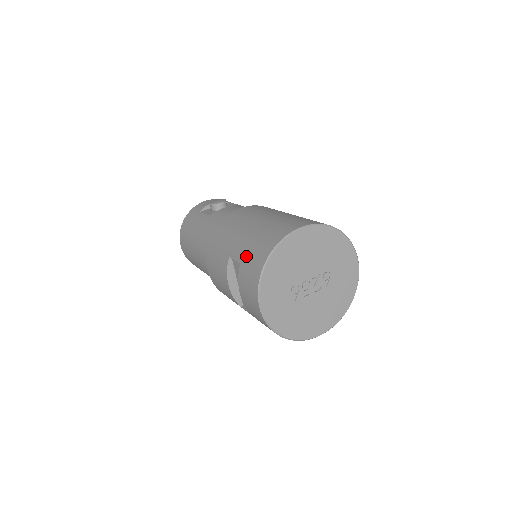
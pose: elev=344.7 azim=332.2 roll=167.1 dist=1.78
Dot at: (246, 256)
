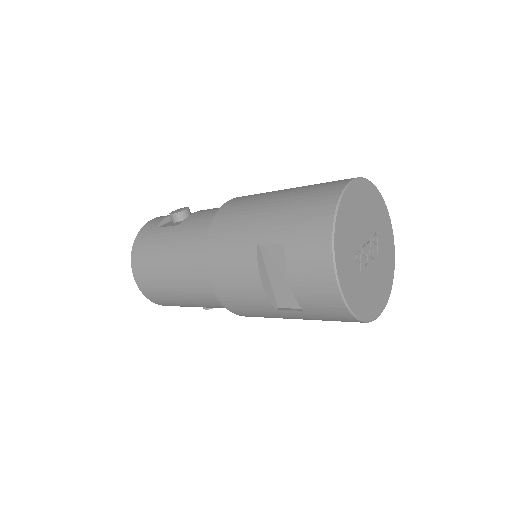
Dot at: (292, 231)
